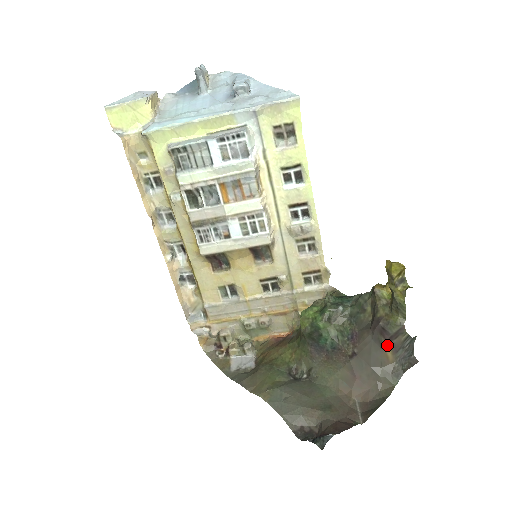
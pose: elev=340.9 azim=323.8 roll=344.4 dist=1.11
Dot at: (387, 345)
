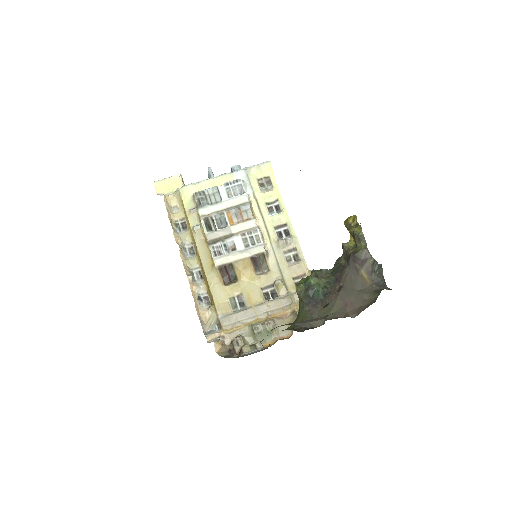
Dot at: (362, 269)
